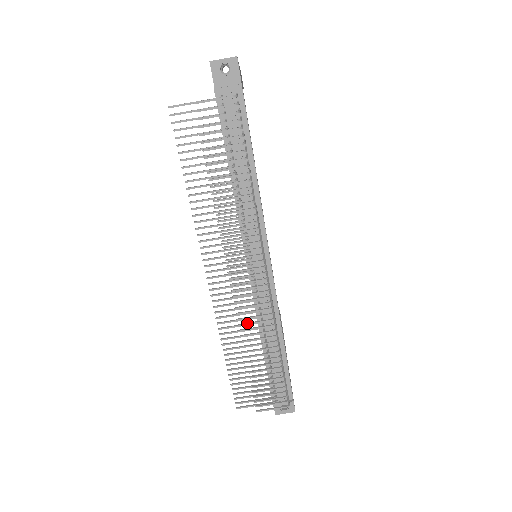
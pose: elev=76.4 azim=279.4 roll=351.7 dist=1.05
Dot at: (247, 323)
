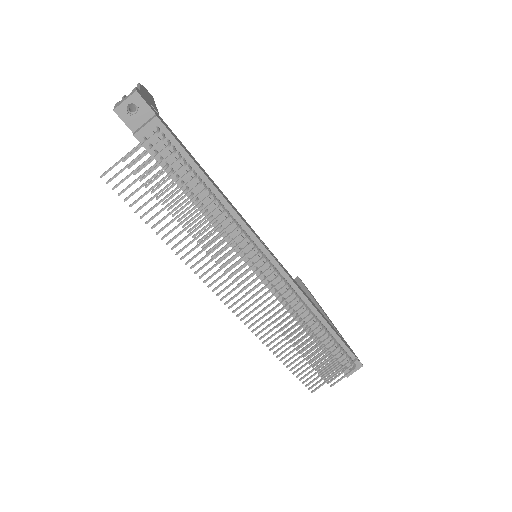
Dot at: (282, 322)
